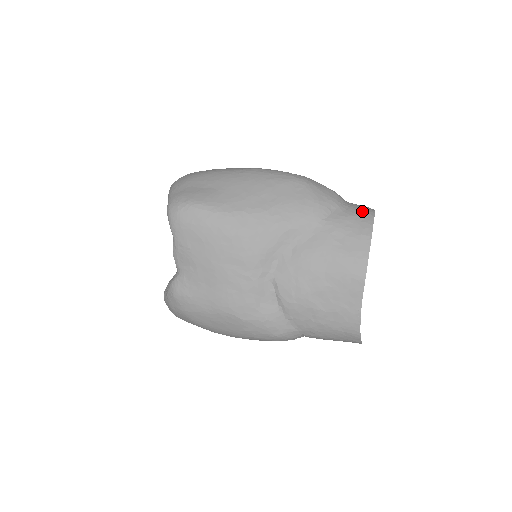
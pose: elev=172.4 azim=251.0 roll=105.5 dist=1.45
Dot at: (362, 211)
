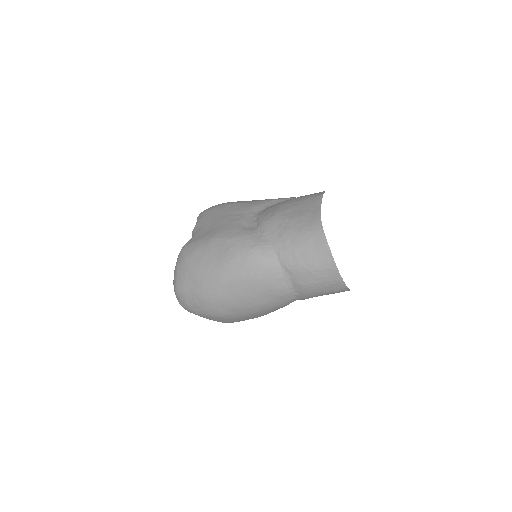
Dot at: occluded
